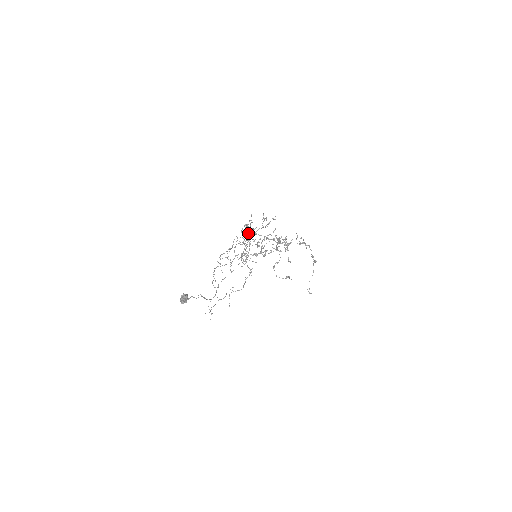
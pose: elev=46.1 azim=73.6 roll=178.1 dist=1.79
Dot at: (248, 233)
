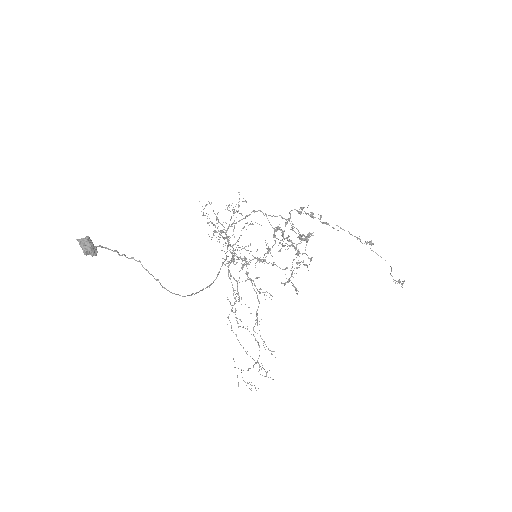
Dot at: occluded
